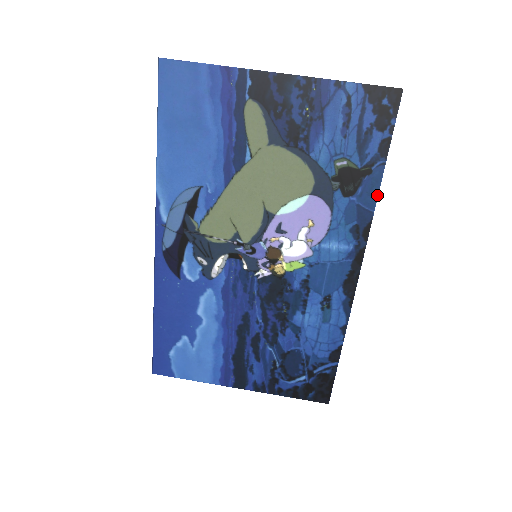
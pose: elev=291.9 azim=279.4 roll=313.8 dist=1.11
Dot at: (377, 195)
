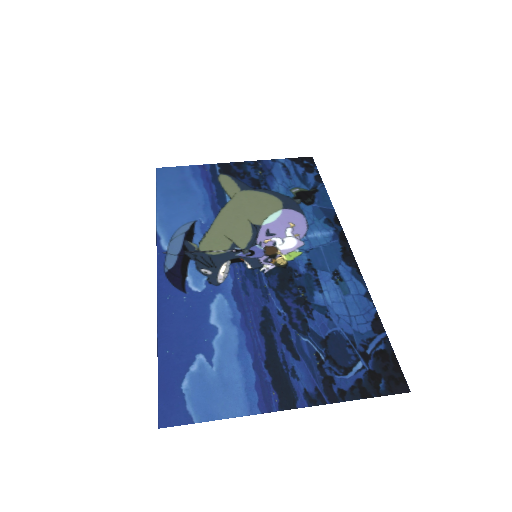
Dot at: (330, 200)
